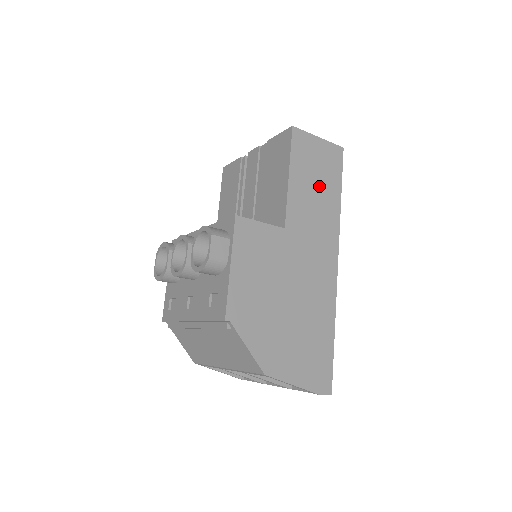
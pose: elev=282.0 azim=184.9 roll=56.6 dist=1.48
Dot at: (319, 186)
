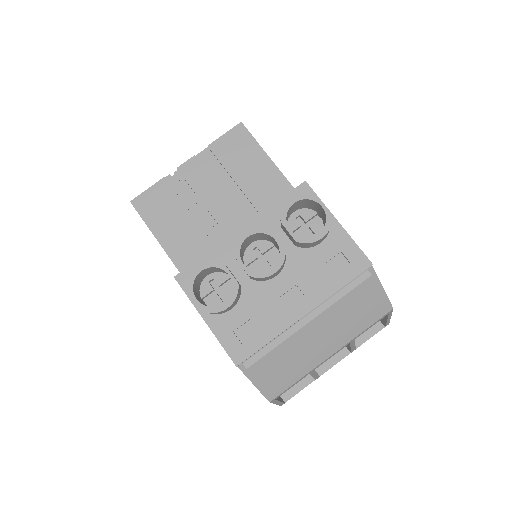
Dot at: occluded
